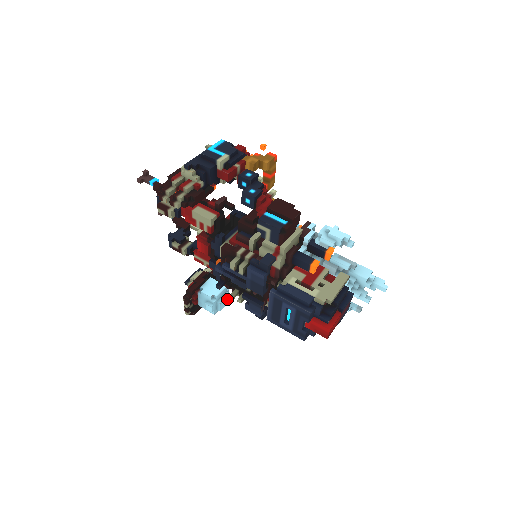
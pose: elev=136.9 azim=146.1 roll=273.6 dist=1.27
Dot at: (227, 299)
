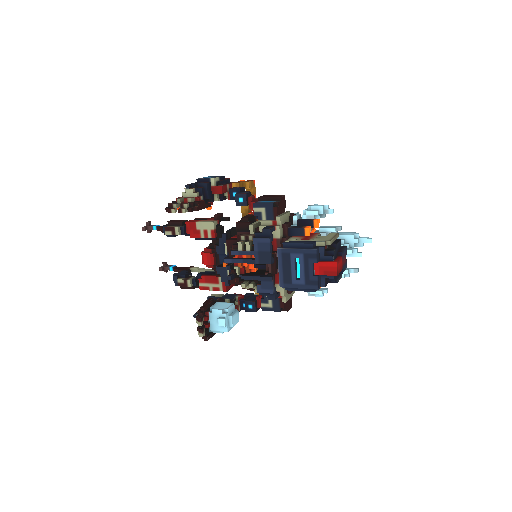
Dot at: (237, 316)
